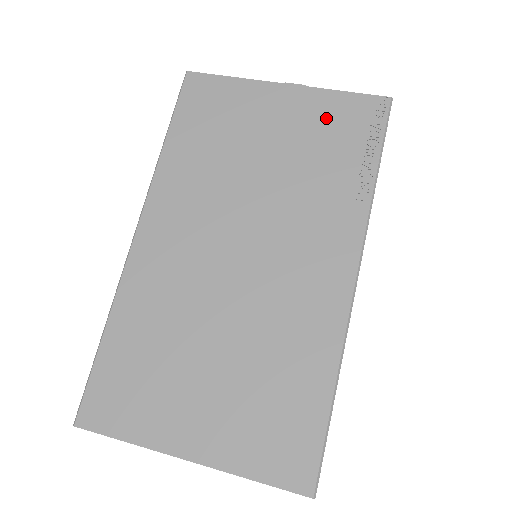
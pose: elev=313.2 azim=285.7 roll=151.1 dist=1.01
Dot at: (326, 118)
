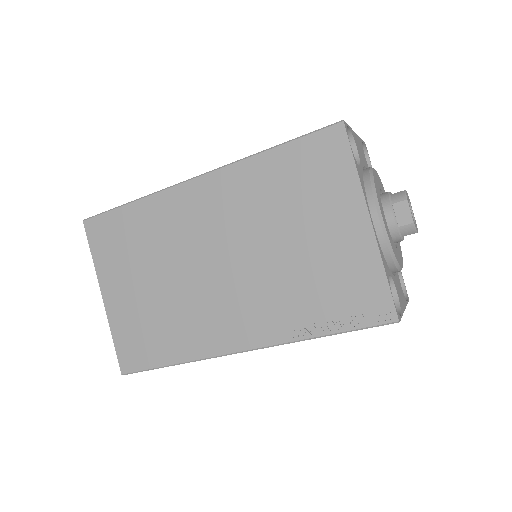
Dot at: (353, 274)
